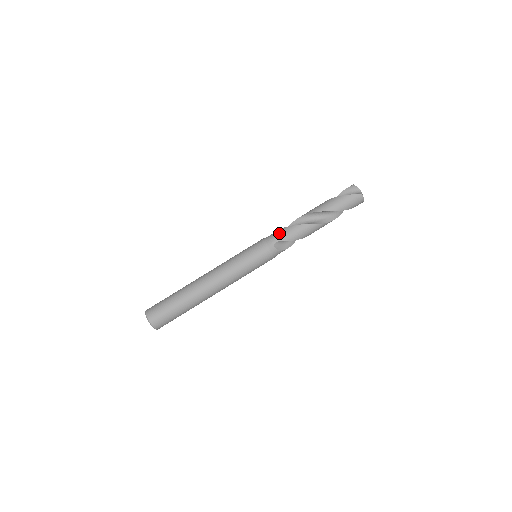
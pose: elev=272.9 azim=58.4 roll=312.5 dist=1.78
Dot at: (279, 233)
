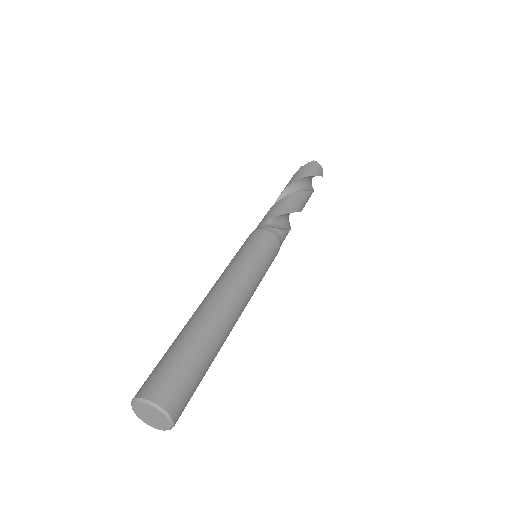
Dot at: (262, 220)
